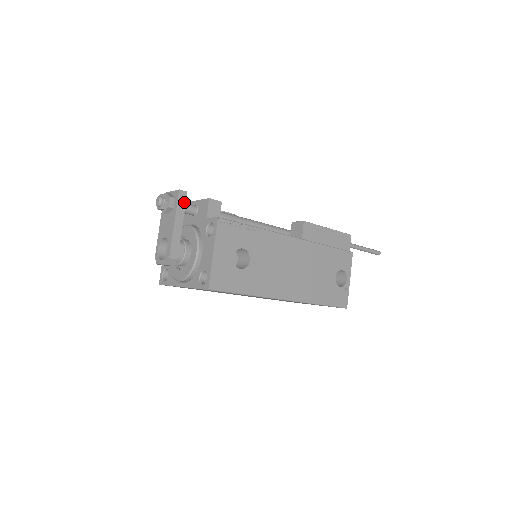
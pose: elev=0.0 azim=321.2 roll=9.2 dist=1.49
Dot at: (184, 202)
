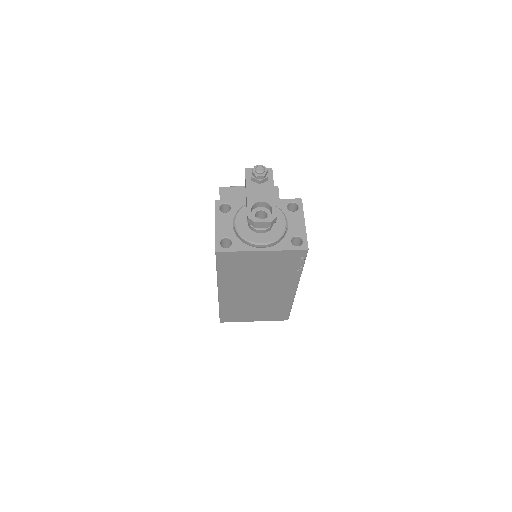
Dot at: occluded
